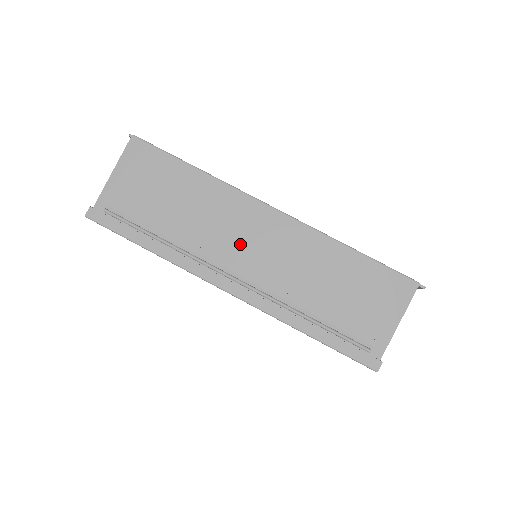
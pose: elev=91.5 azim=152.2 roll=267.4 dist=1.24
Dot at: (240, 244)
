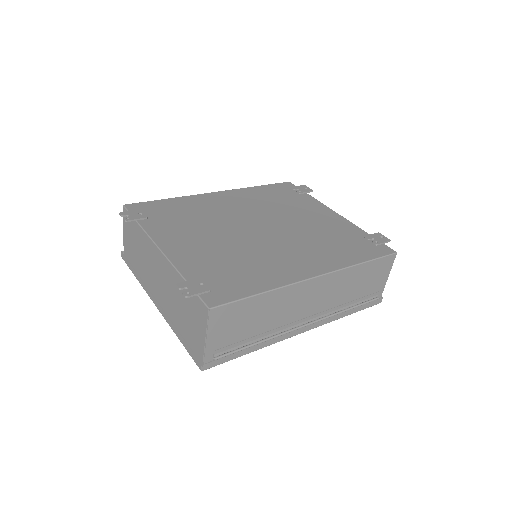
Dot at: (303, 308)
